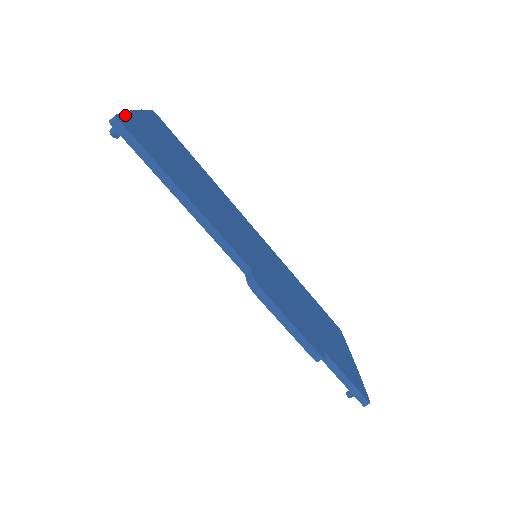
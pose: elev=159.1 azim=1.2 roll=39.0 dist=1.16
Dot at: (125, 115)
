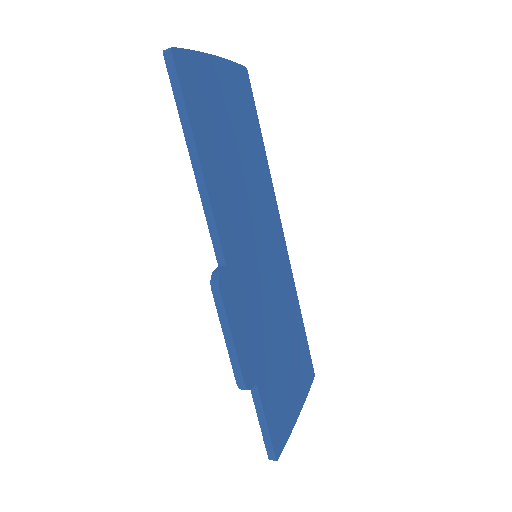
Dot at: (189, 53)
